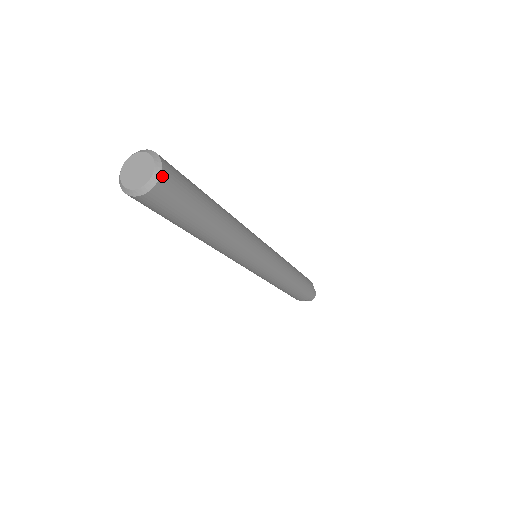
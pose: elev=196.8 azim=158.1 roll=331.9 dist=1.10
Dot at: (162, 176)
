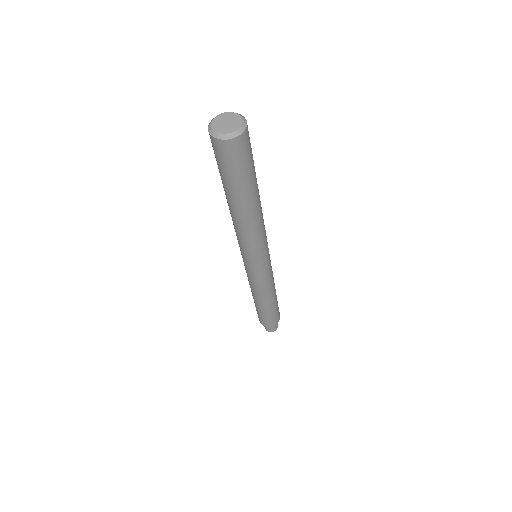
Dot at: (237, 139)
